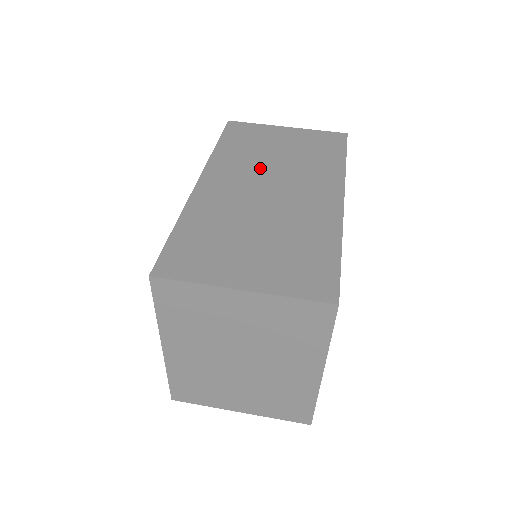
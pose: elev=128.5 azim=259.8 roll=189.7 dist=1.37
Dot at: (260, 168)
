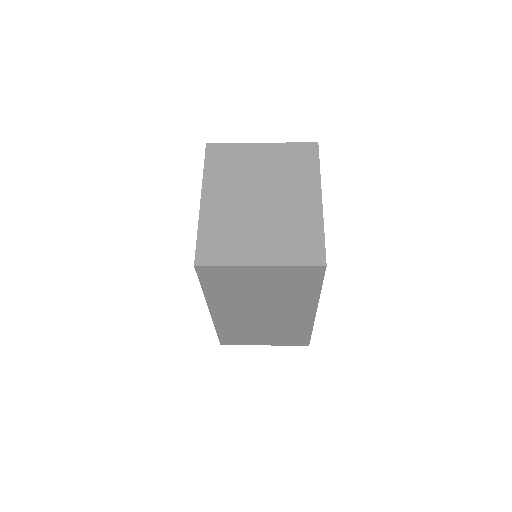
Dot at: occluded
